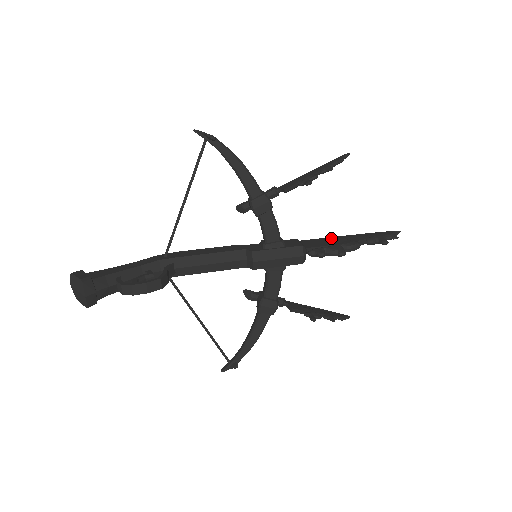
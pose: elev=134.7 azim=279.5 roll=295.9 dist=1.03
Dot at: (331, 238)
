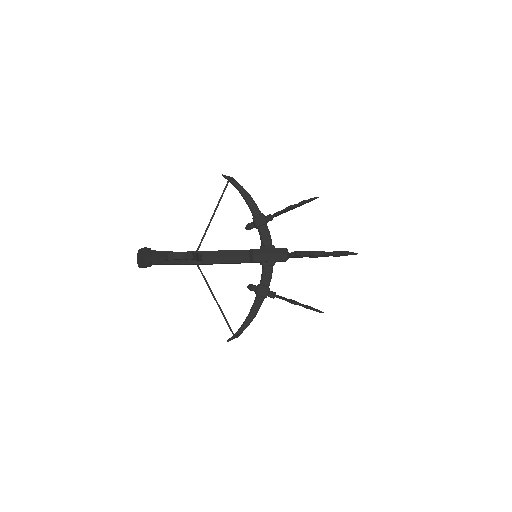
Dot at: occluded
